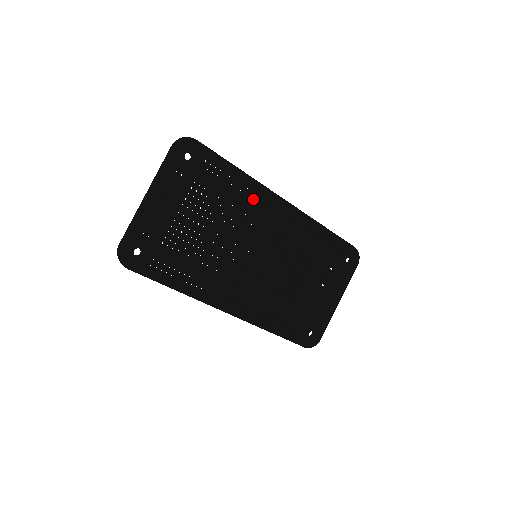
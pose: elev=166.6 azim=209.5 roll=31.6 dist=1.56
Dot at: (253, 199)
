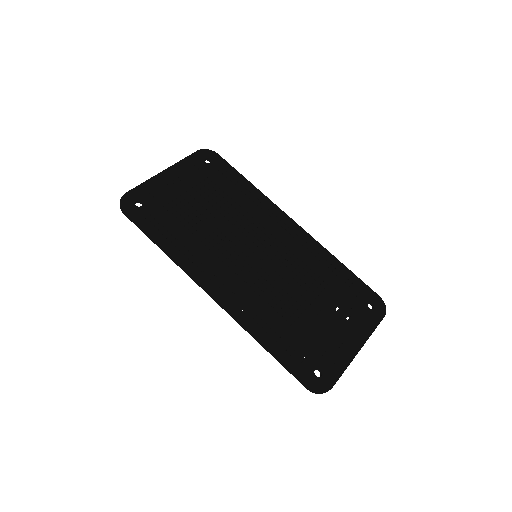
Dot at: (261, 211)
